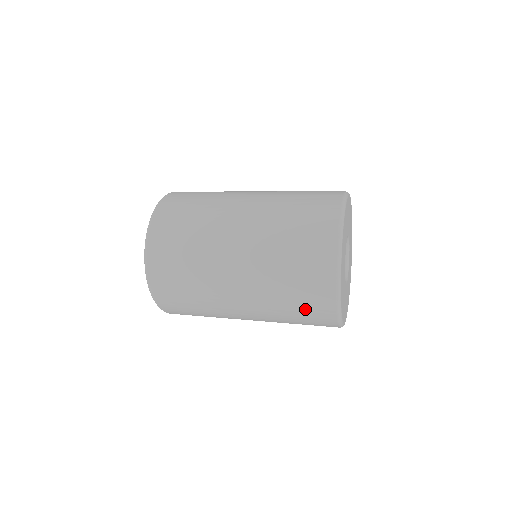
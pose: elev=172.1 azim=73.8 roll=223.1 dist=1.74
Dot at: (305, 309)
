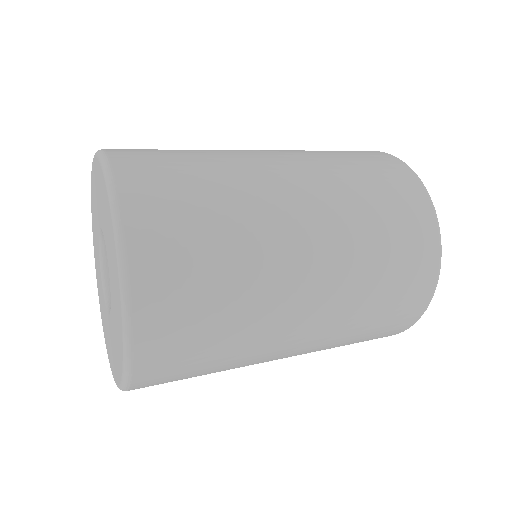
Dot at: (399, 293)
